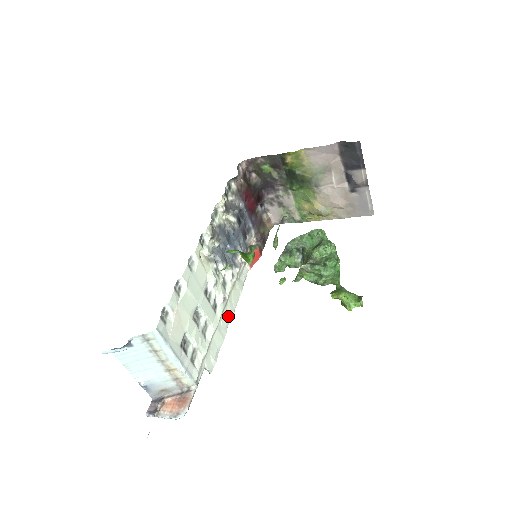
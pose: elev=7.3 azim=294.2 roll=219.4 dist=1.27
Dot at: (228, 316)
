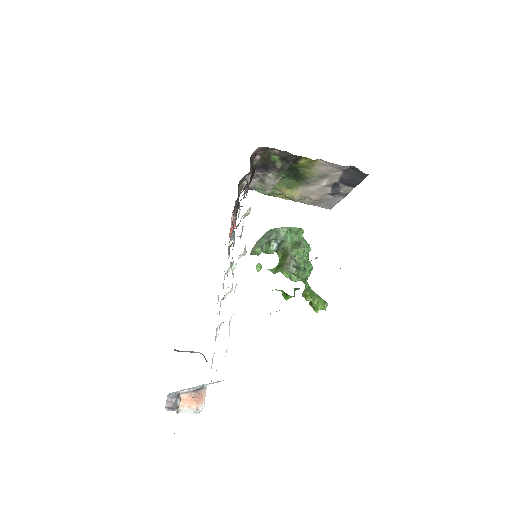
Dot at: occluded
